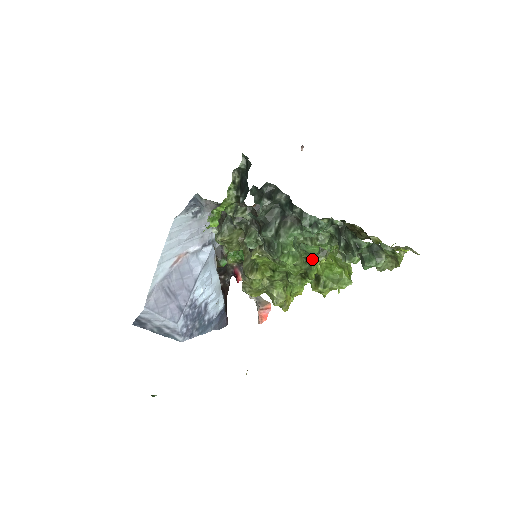
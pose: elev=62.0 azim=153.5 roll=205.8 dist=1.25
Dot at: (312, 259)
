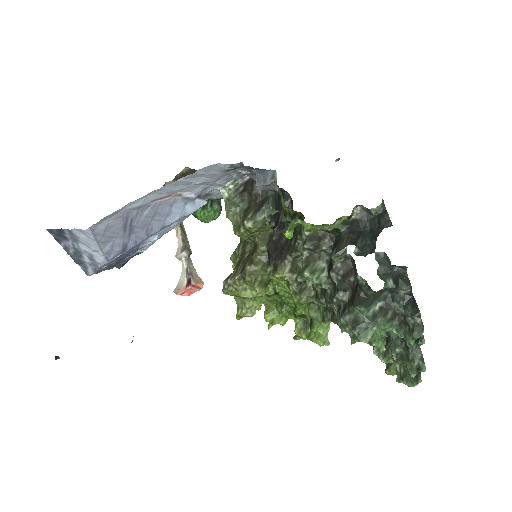
Dot at: occluded
